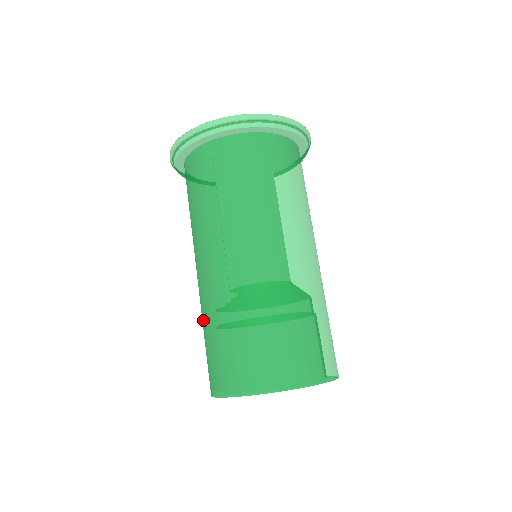
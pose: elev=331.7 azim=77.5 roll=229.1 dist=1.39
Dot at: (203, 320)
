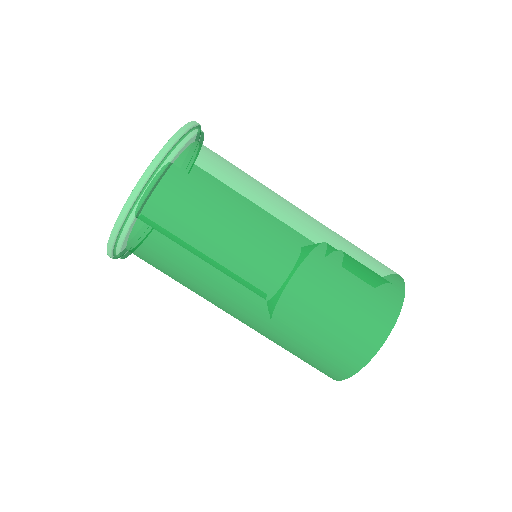
Dot at: (288, 335)
